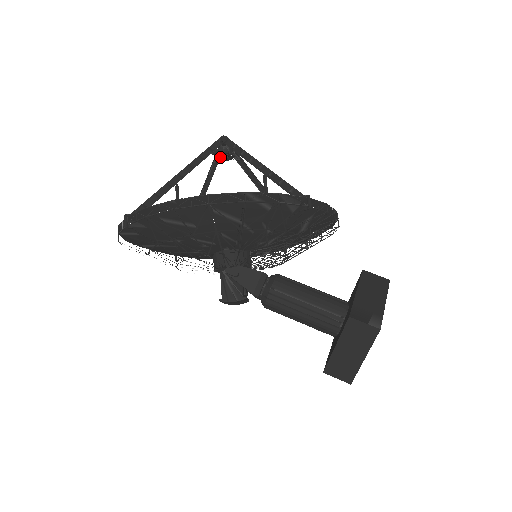
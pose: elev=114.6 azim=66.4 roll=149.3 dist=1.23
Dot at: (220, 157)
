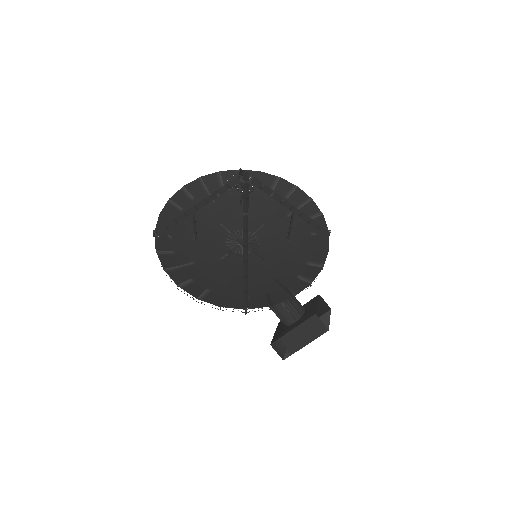
Dot at: occluded
